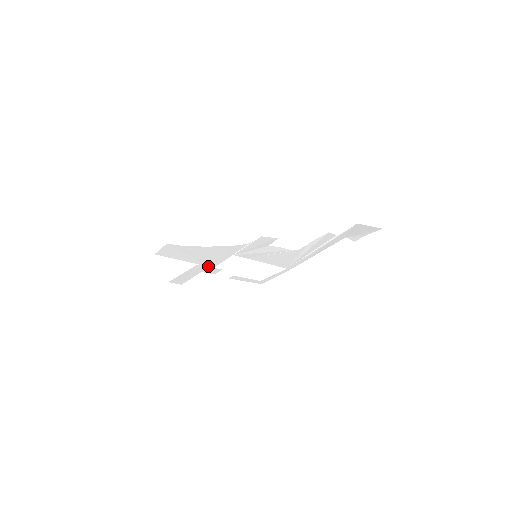
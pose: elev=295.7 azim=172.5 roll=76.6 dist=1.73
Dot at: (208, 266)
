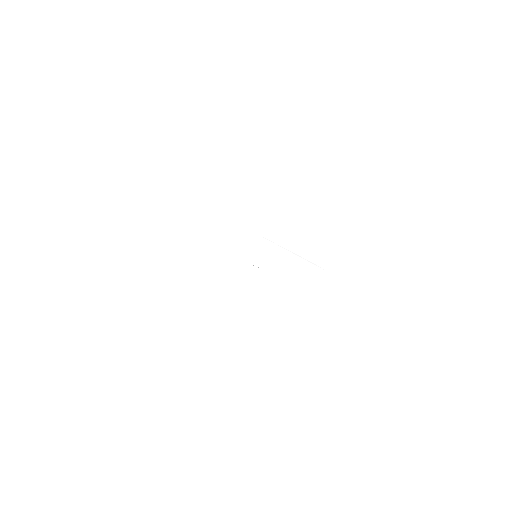
Dot at: occluded
